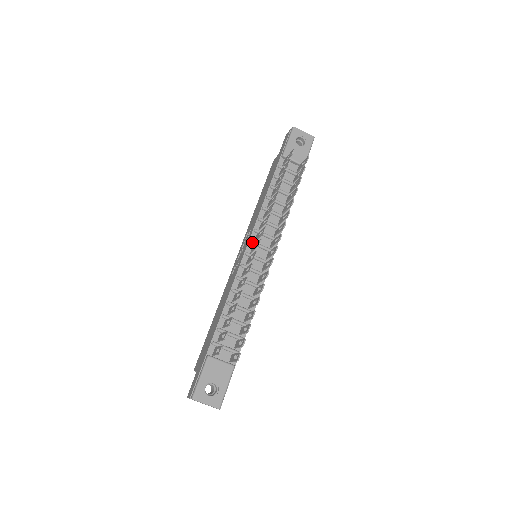
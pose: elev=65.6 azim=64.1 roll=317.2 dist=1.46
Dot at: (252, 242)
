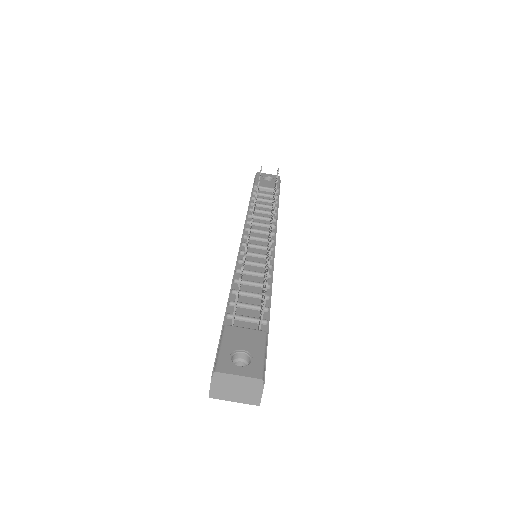
Dot at: (246, 235)
